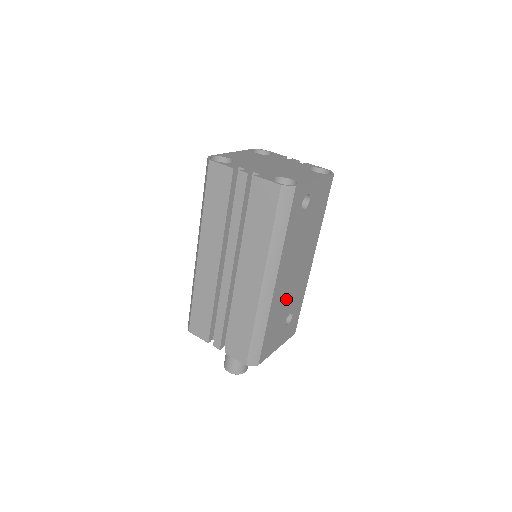
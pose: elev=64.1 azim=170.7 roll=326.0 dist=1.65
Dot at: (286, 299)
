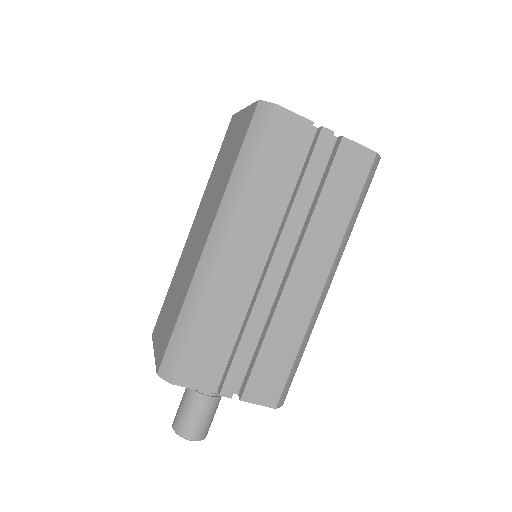
Dot at: occluded
